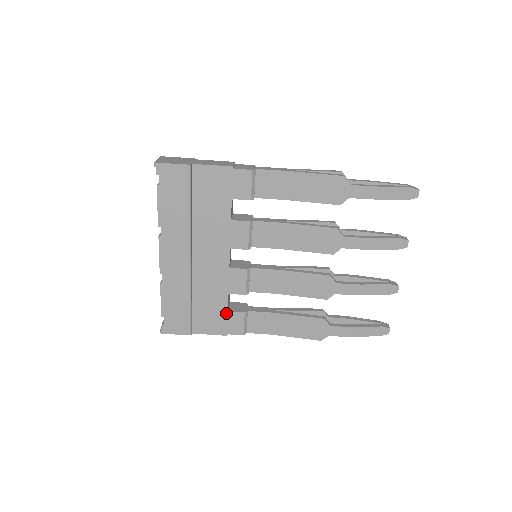
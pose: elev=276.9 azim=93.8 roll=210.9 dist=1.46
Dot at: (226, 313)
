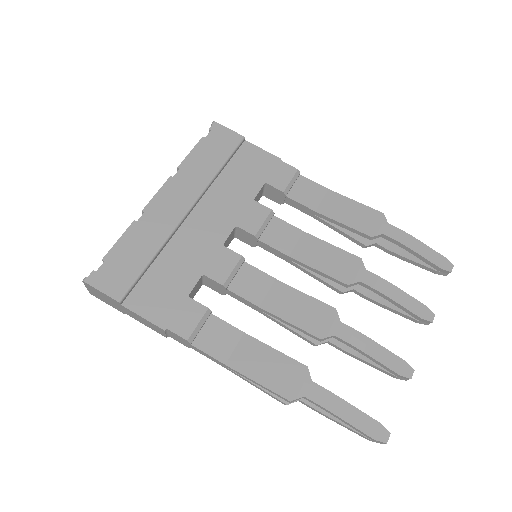
Dot at: (184, 298)
